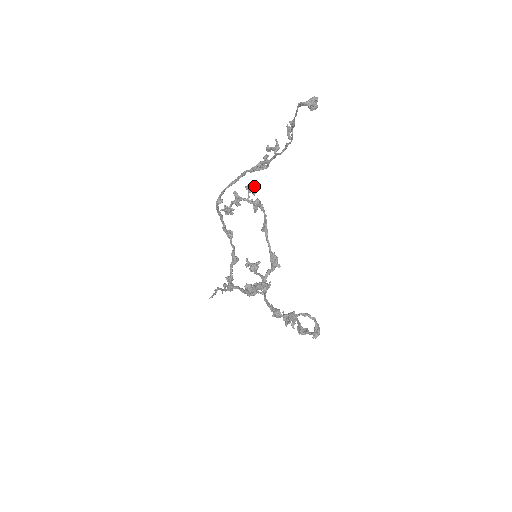
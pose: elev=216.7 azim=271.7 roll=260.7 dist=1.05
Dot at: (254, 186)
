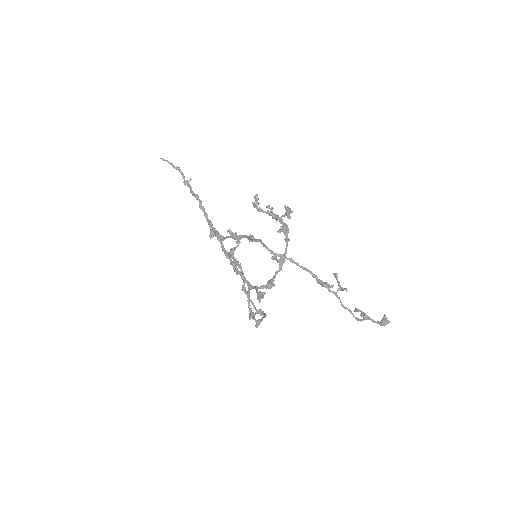
Dot at: (292, 212)
